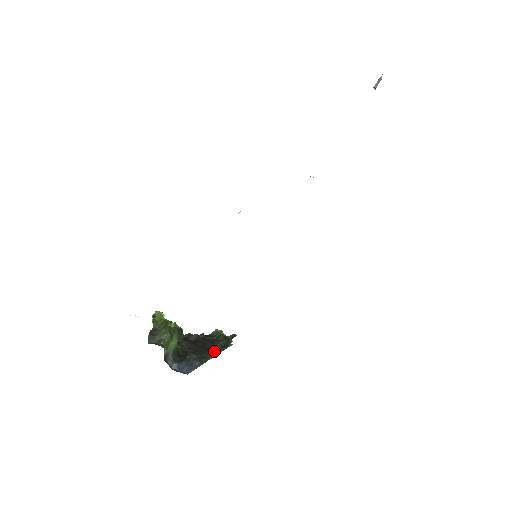
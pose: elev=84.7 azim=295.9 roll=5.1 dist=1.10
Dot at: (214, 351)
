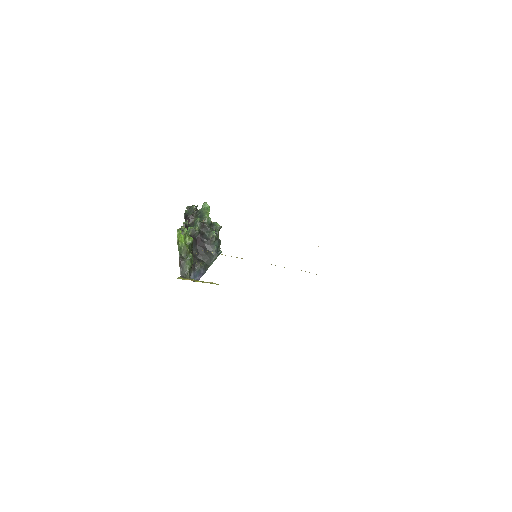
Dot at: (212, 258)
